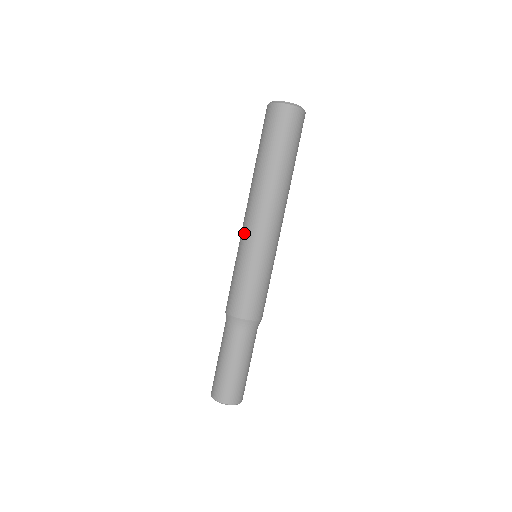
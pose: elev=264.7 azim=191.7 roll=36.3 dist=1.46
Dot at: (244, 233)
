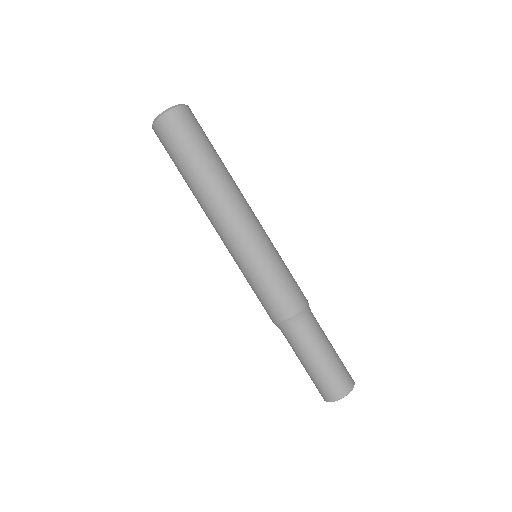
Dot at: occluded
